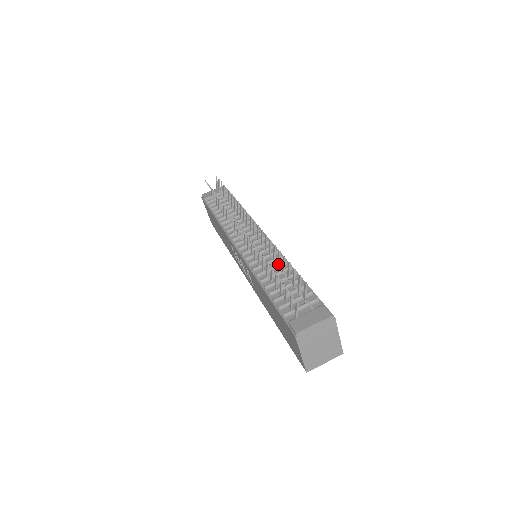
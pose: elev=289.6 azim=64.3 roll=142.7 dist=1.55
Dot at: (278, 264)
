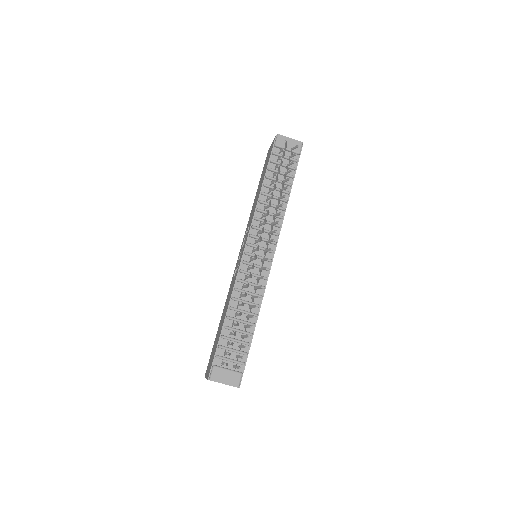
Dot at: (247, 317)
